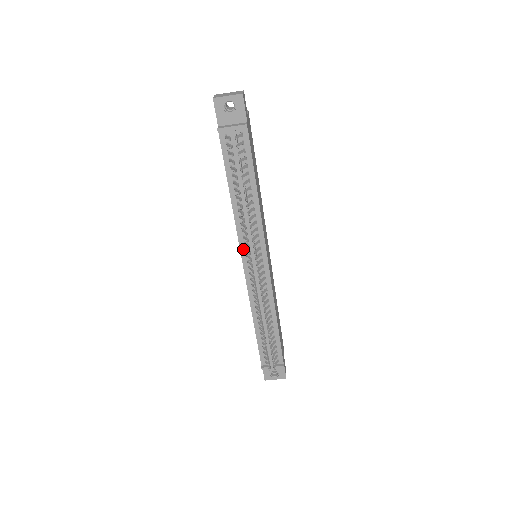
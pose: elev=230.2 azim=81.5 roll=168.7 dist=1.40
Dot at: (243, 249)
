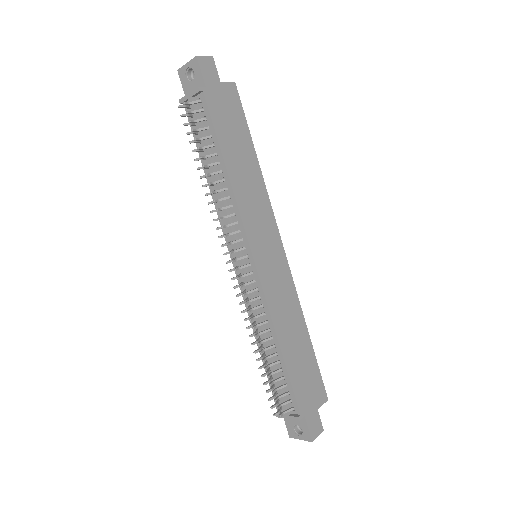
Dot at: occluded
